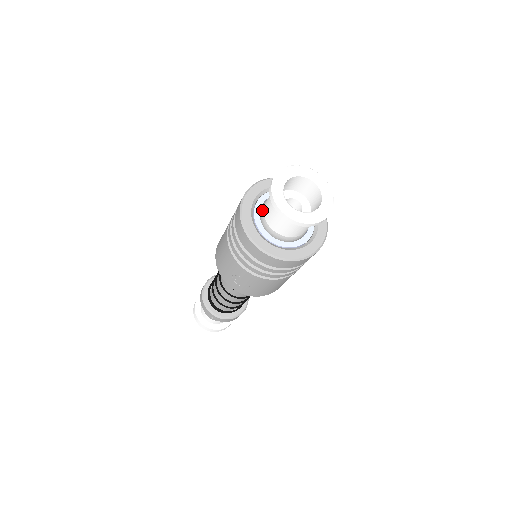
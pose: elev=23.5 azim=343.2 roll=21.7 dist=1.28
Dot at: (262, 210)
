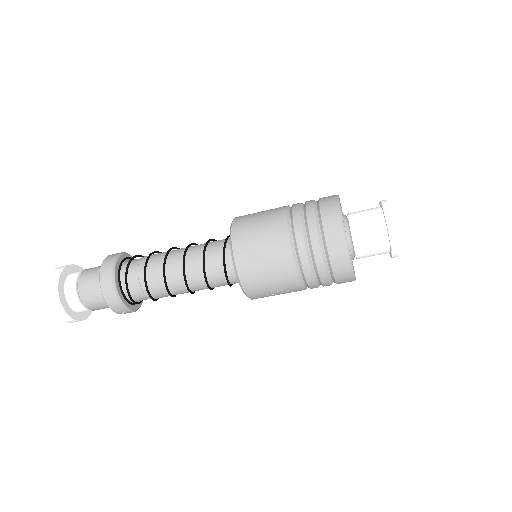
Dot at: (348, 233)
